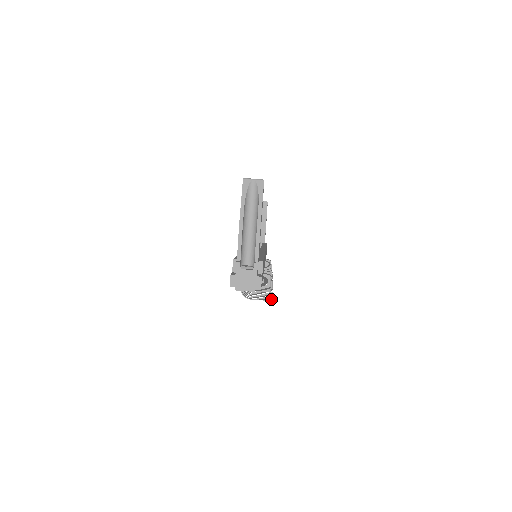
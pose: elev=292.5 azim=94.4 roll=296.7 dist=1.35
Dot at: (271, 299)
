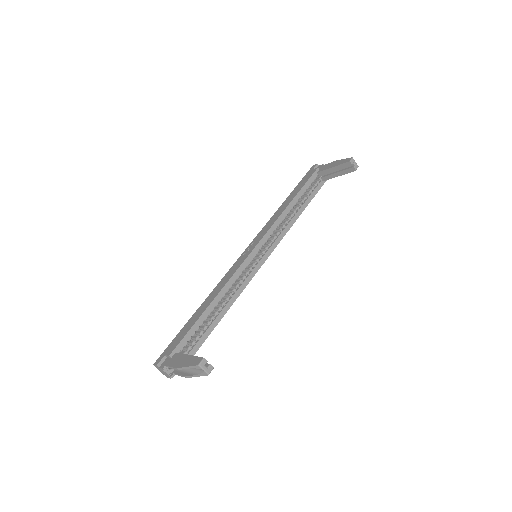
Dot at: occluded
